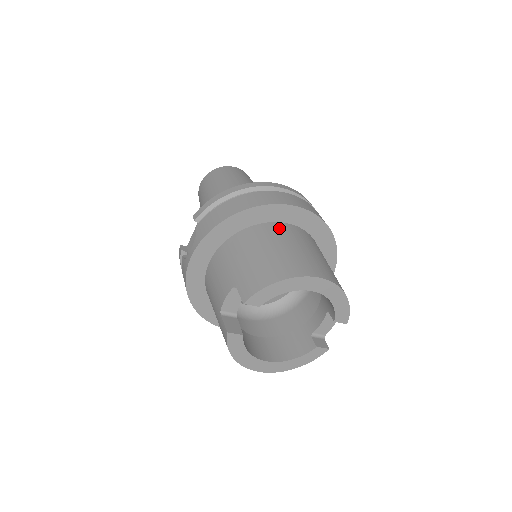
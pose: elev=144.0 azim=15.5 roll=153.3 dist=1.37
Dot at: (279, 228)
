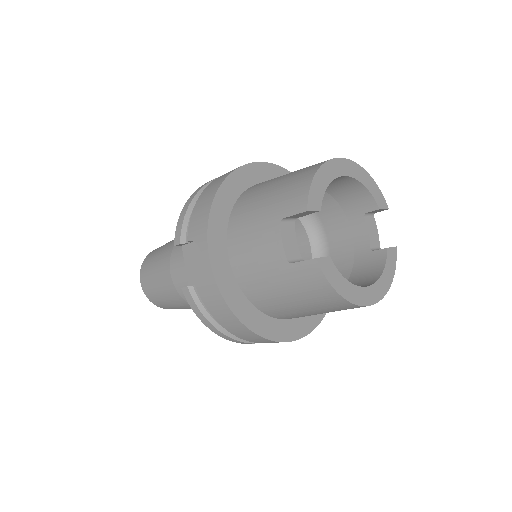
Dot at: (263, 182)
